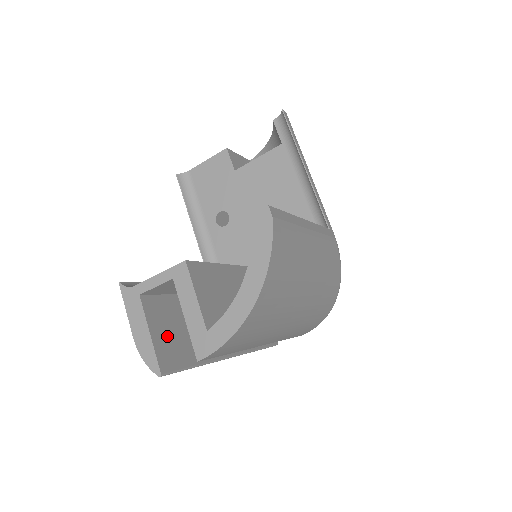
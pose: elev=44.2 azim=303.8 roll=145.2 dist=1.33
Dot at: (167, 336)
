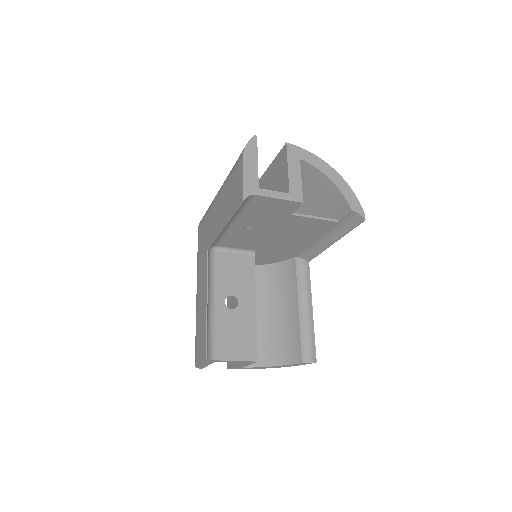
Dot at: occluded
